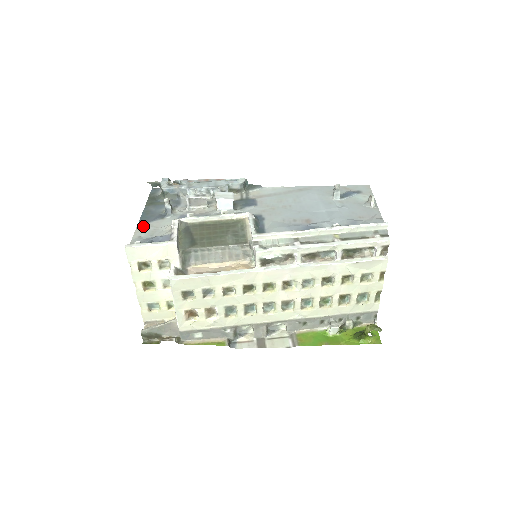
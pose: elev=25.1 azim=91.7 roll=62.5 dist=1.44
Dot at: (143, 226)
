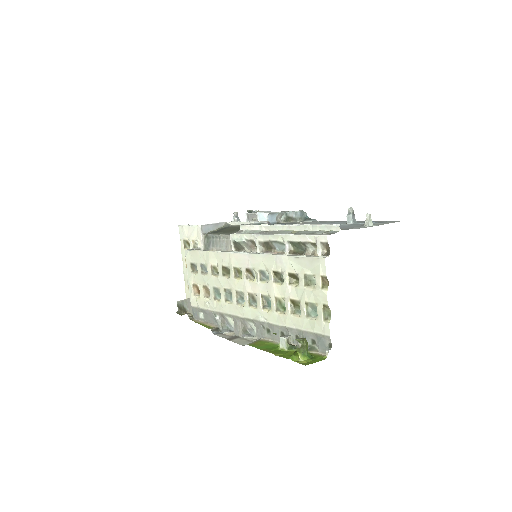
Dot at: occluded
